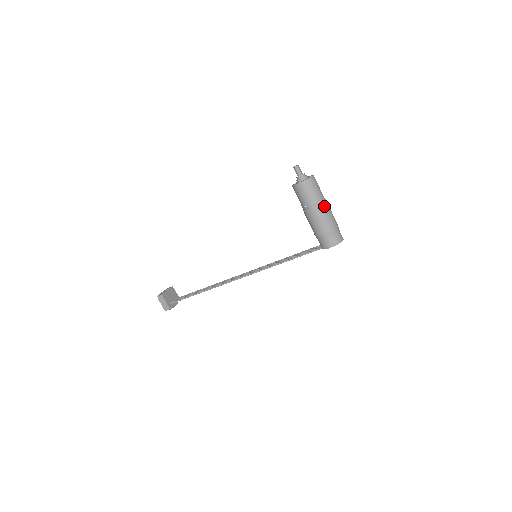
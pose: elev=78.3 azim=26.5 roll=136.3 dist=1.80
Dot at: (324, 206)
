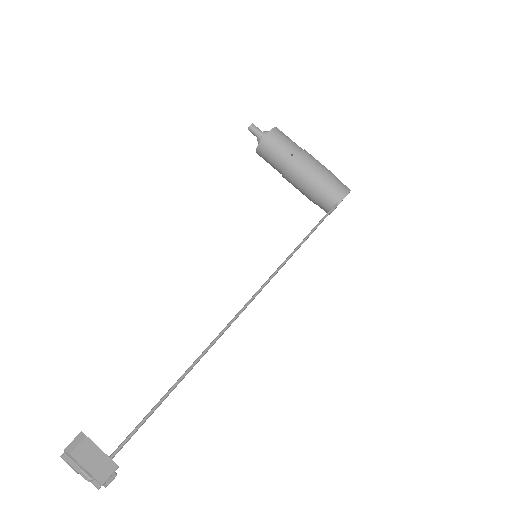
Dot at: occluded
